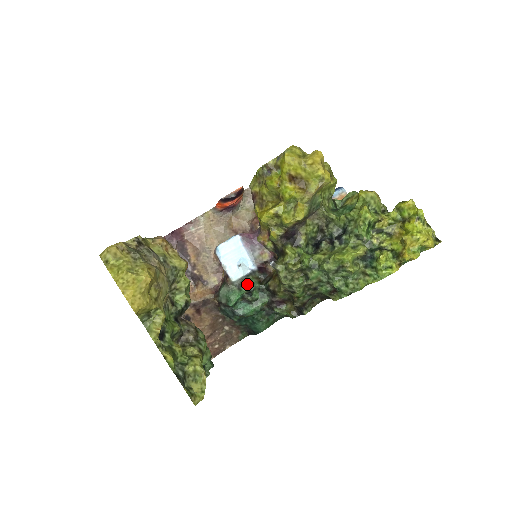
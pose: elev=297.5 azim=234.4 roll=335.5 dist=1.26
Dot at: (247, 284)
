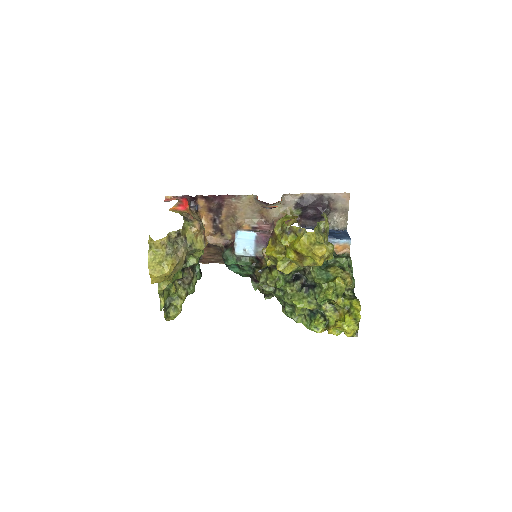
Dot at: (243, 262)
